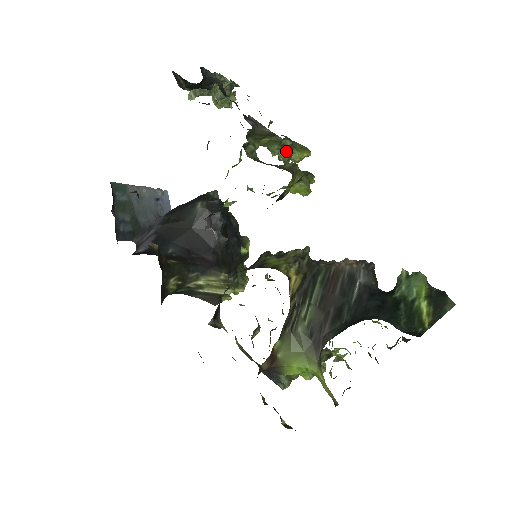
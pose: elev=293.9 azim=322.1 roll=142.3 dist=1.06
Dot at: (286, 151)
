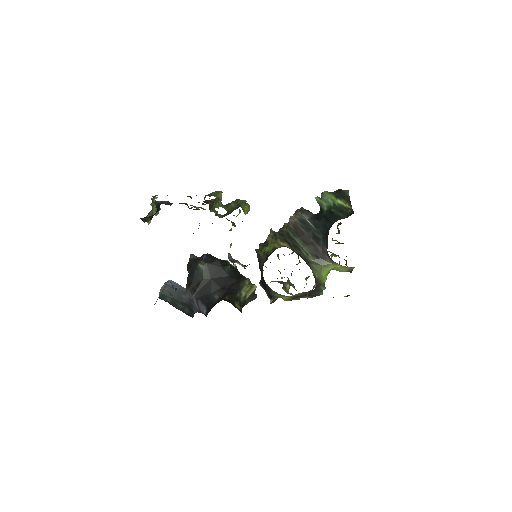
Dot at: occluded
